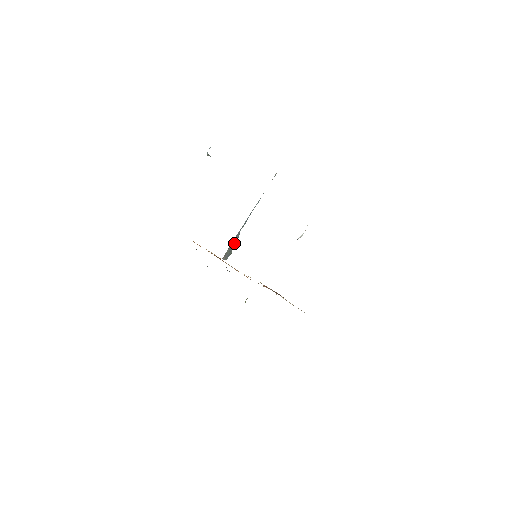
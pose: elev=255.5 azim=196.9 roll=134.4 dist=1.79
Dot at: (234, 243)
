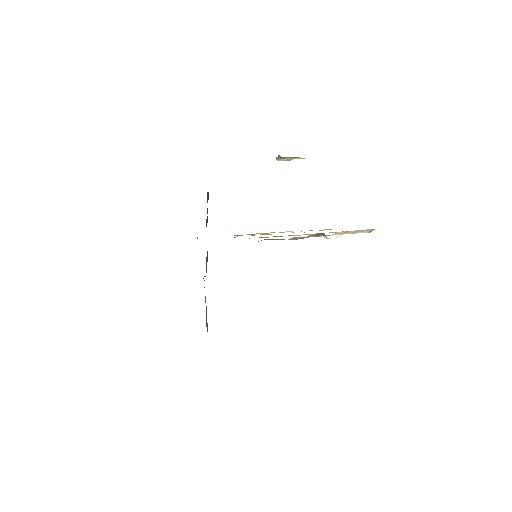
Dot at: occluded
